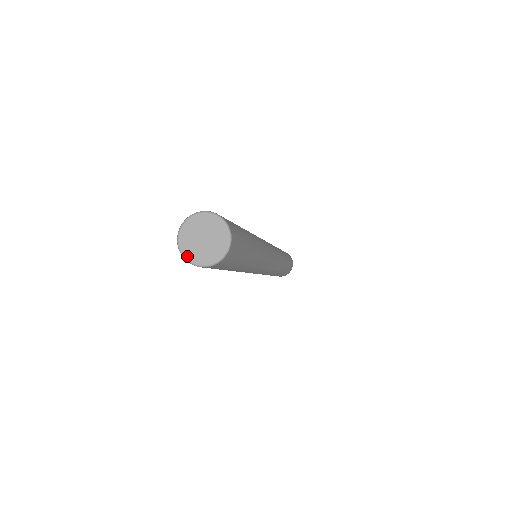
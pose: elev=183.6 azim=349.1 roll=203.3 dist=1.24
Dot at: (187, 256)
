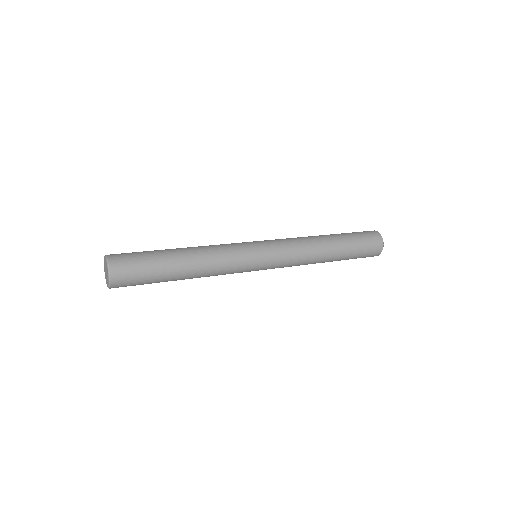
Dot at: (107, 285)
